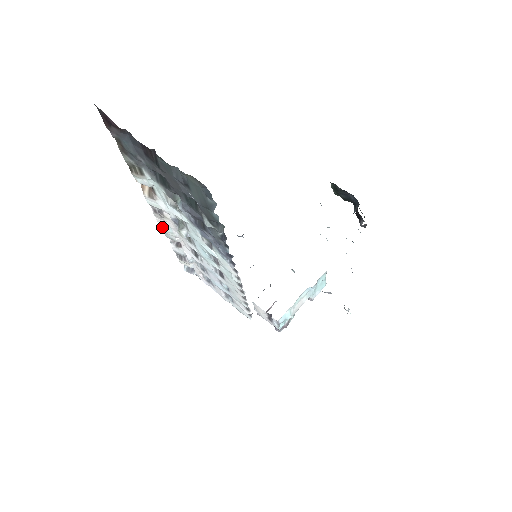
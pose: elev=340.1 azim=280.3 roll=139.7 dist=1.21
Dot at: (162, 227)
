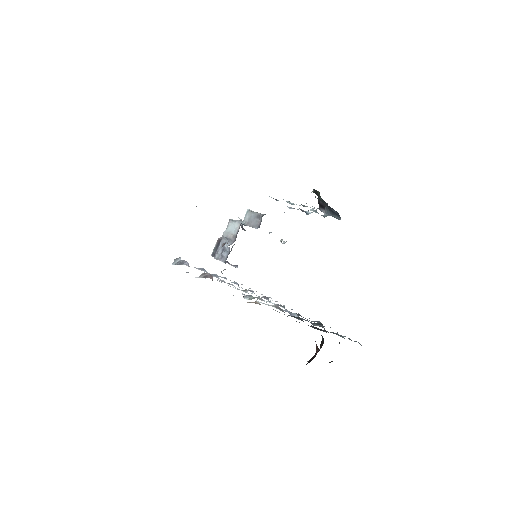
Dot at: occluded
